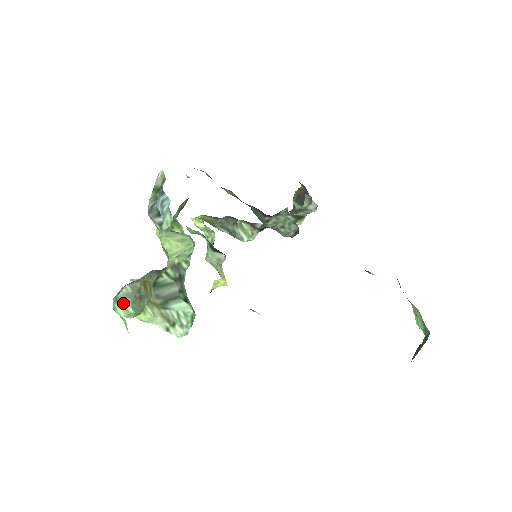
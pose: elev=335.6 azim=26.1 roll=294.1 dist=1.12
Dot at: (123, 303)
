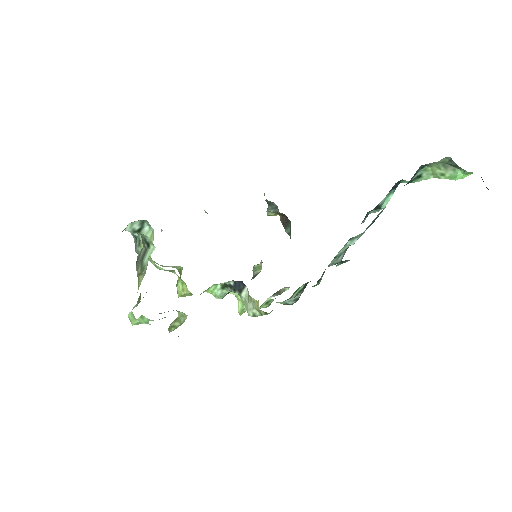
Dot at: (132, 309)
